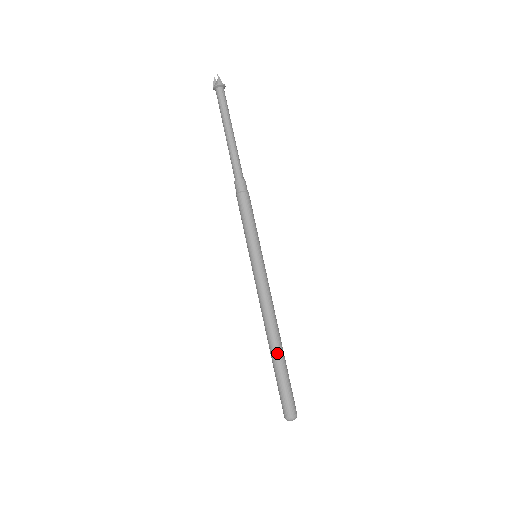
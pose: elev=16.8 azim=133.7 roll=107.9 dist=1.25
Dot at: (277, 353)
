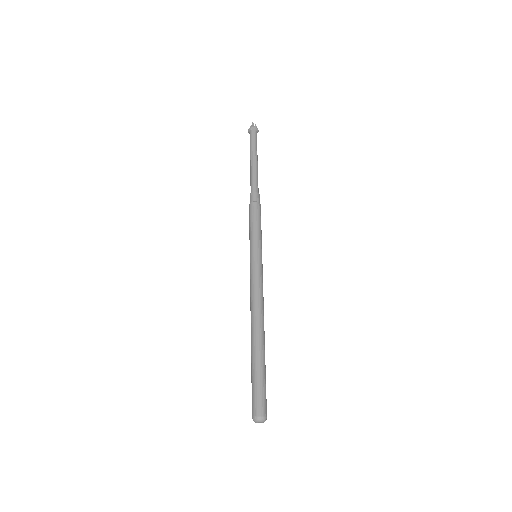
Dot at: (255, 345)
